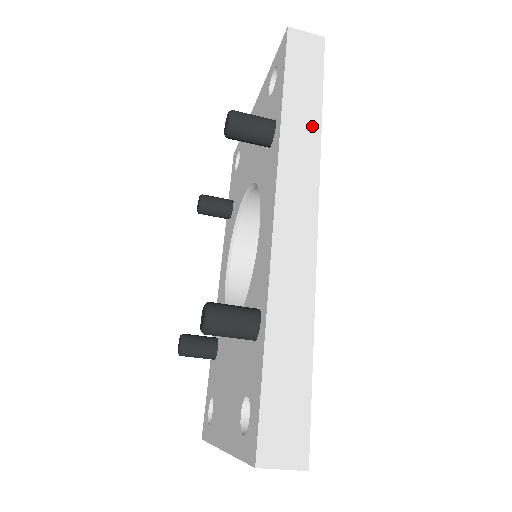
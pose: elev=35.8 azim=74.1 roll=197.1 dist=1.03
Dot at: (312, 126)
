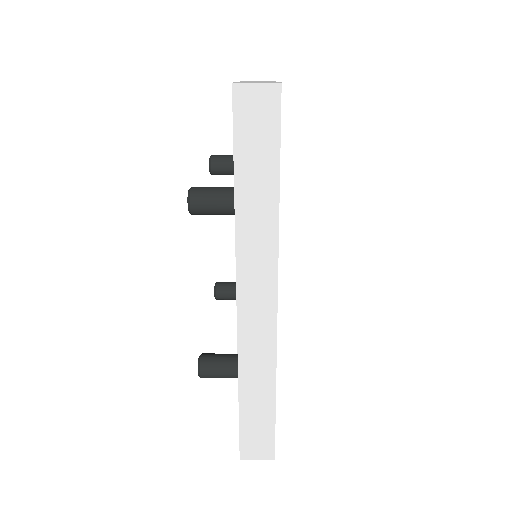
Dot at: (268, 214)
